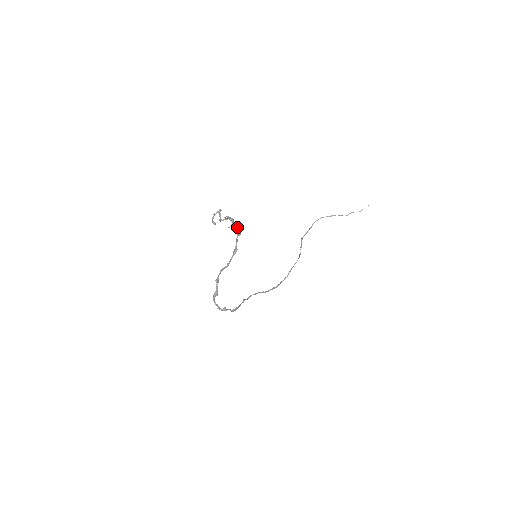
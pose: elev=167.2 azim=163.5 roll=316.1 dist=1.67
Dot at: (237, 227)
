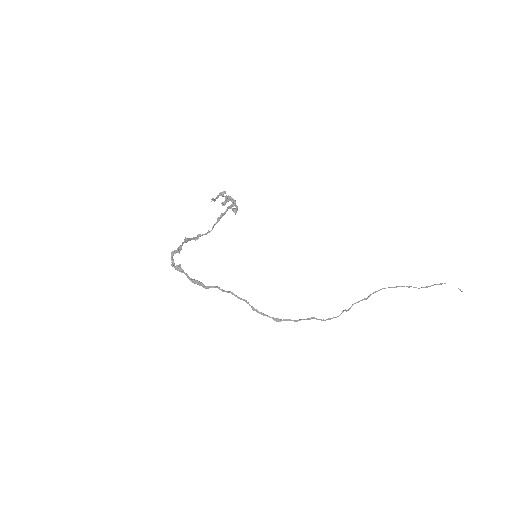
Dot at: (235, 205)
